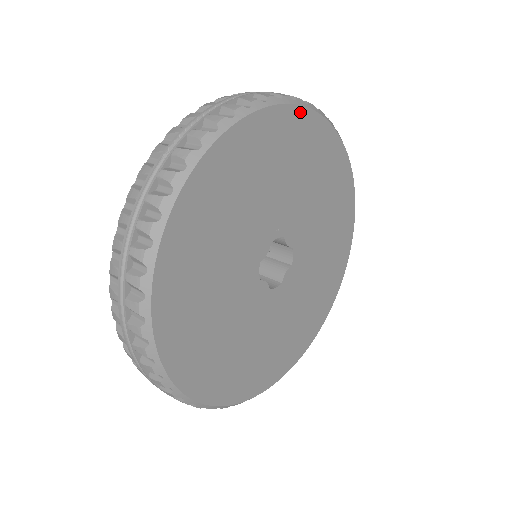
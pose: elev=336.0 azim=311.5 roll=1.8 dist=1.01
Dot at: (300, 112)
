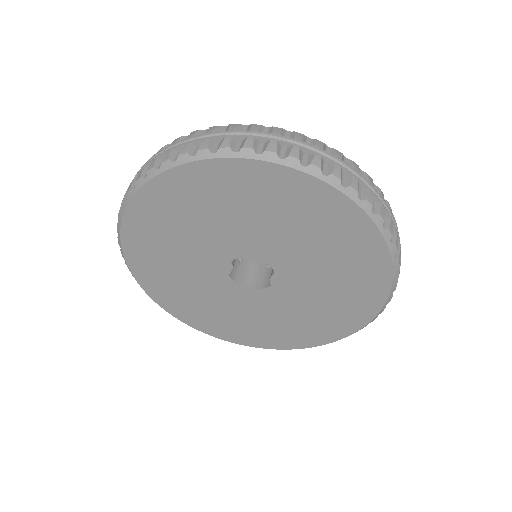
Dot at: (185, 170)
